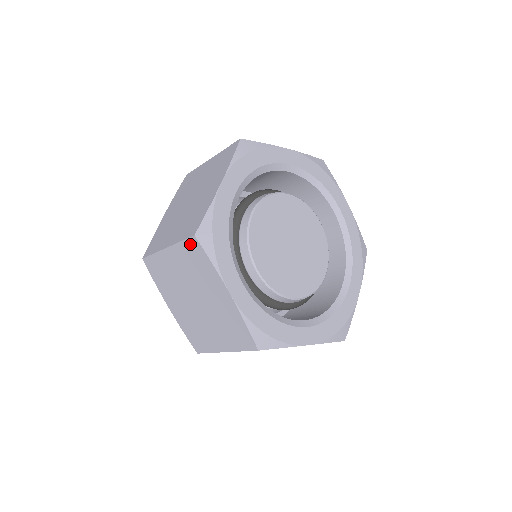
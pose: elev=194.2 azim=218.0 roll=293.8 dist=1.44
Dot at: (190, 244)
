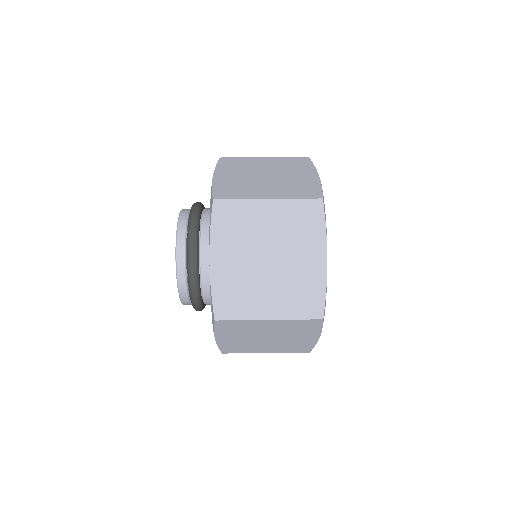
Dot at: occluded
